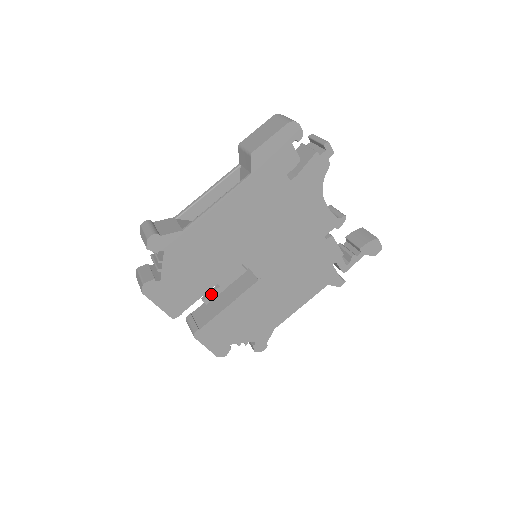
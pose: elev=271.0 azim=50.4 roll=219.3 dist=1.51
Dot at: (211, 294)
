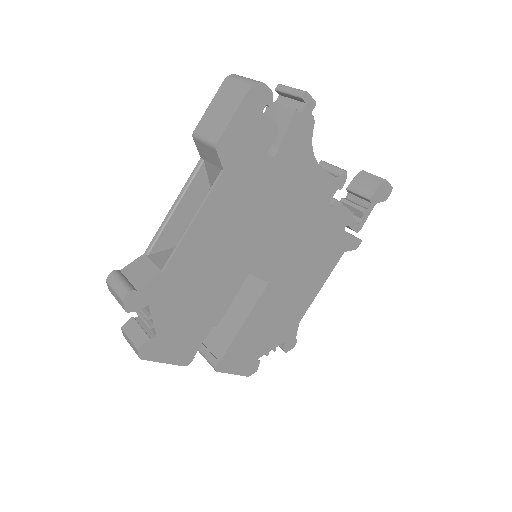
Dot at: occluded
